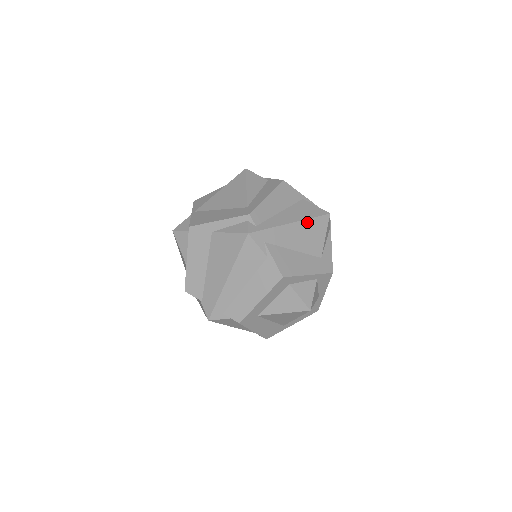
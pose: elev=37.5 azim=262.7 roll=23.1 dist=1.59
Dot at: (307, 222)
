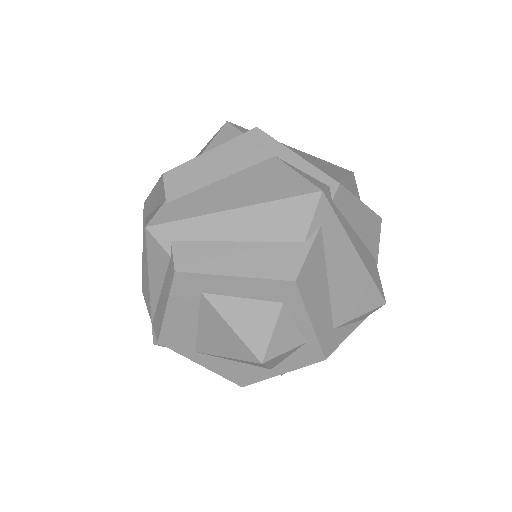
Dot at: (366, 276)
